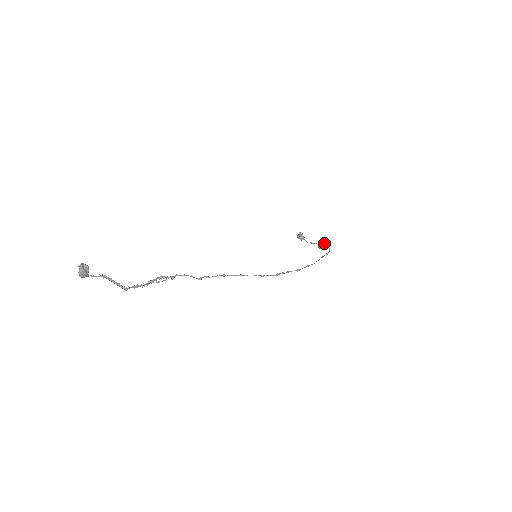
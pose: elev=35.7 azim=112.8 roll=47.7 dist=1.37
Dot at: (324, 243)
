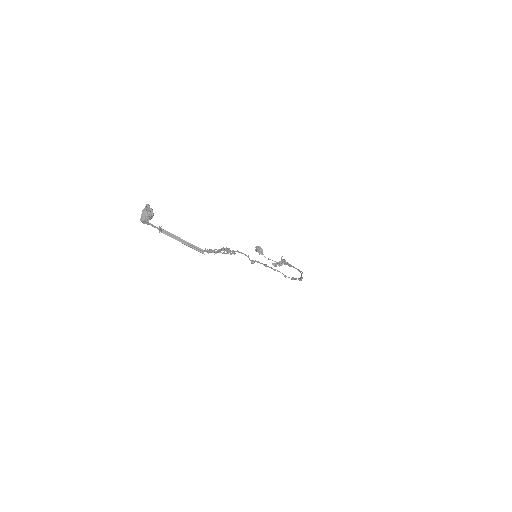
Dot at: (283, 262)
